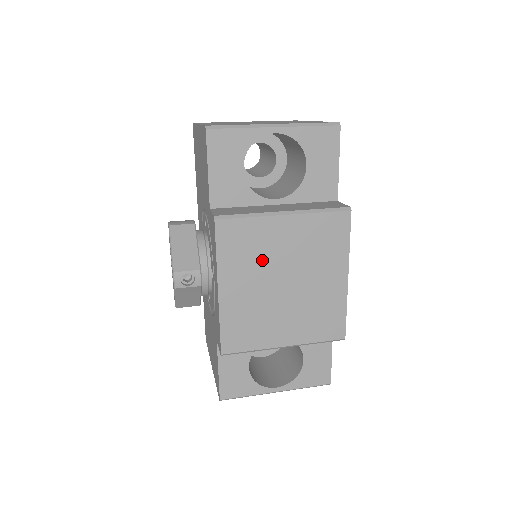
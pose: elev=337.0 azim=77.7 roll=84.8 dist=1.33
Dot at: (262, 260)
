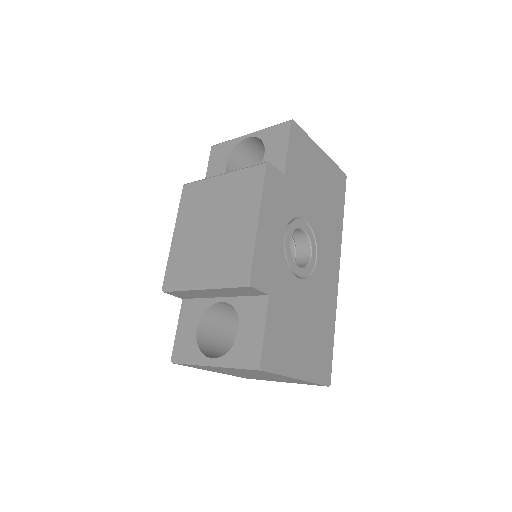
Dot at: (202, 210)
